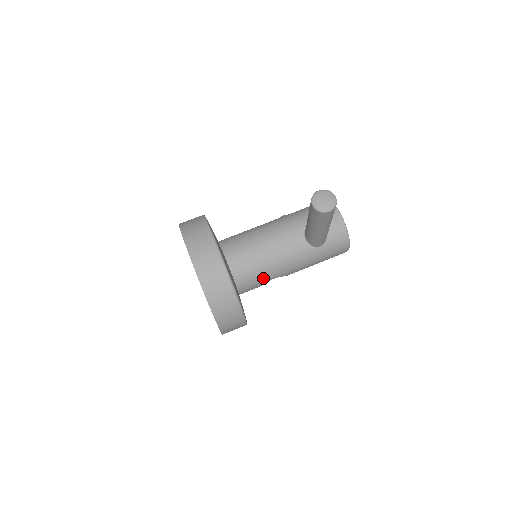
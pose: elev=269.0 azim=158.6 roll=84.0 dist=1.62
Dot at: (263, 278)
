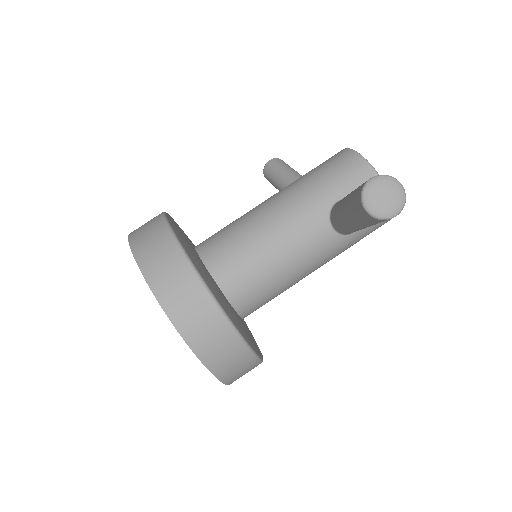
Dot at: (276, 294)
